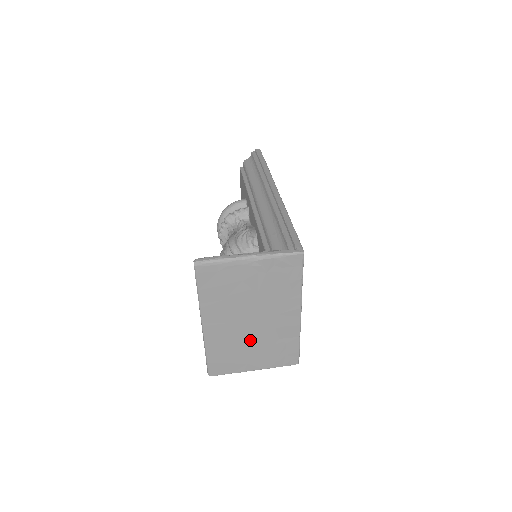
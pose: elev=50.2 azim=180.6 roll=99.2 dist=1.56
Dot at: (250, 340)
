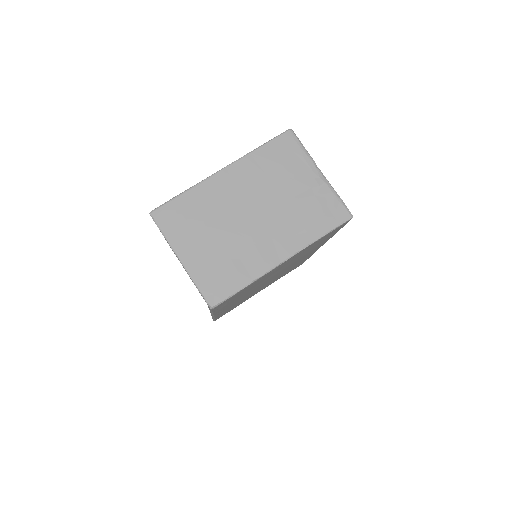
Dot at: (224, 228)
